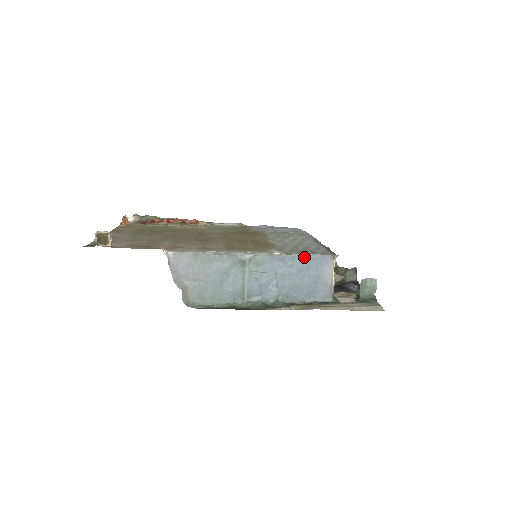
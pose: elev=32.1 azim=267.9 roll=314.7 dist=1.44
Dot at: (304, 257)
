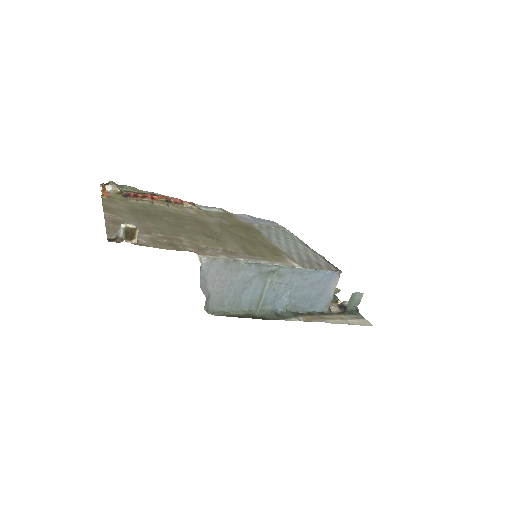
Dot at: (319, 272)
